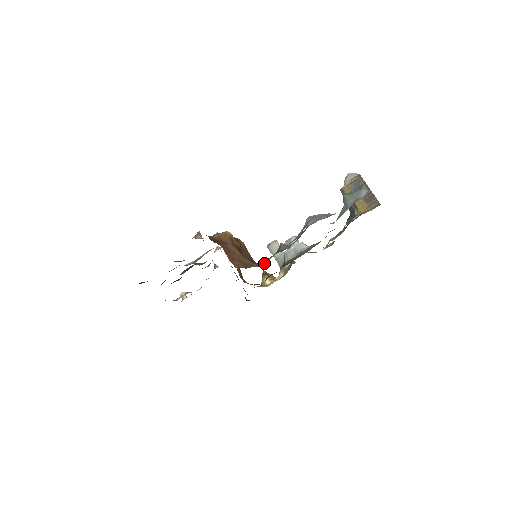
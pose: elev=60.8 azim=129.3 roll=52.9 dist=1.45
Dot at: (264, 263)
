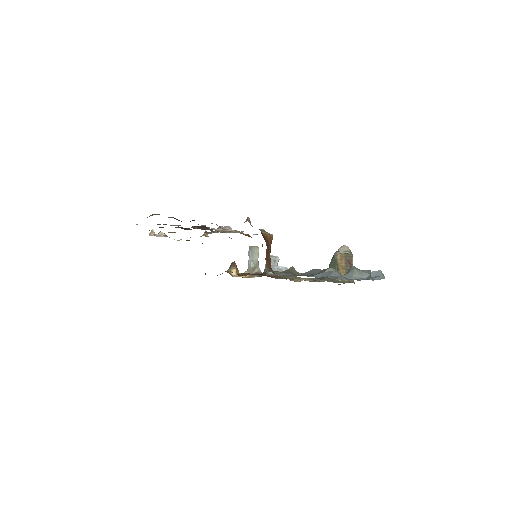
Dot at: (279, 274)
